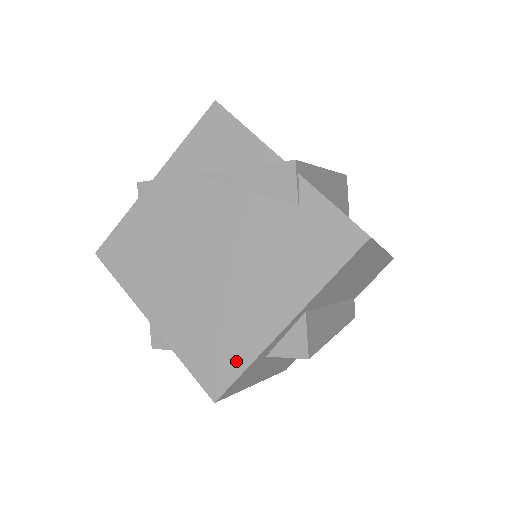
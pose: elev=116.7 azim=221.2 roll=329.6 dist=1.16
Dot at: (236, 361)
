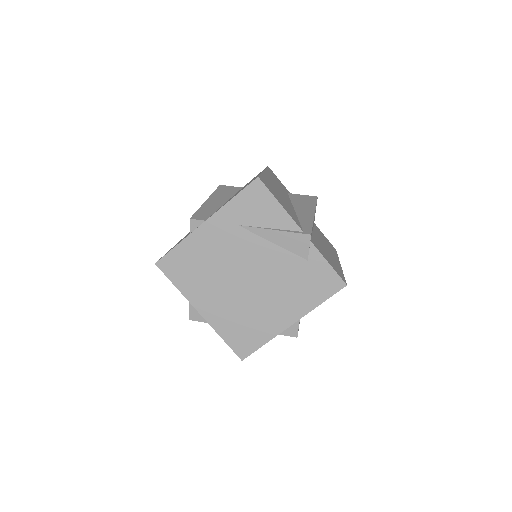
Dot at: (258, 340)
